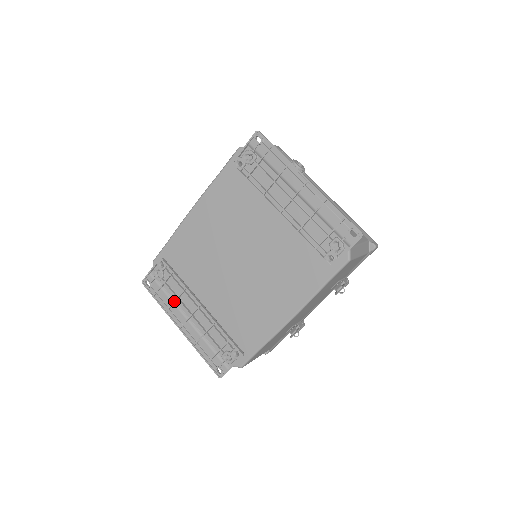
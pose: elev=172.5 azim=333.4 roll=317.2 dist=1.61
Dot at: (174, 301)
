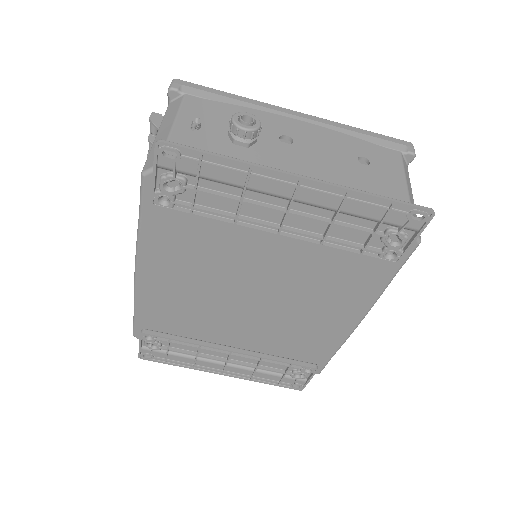
Dot at: (195, 359)
